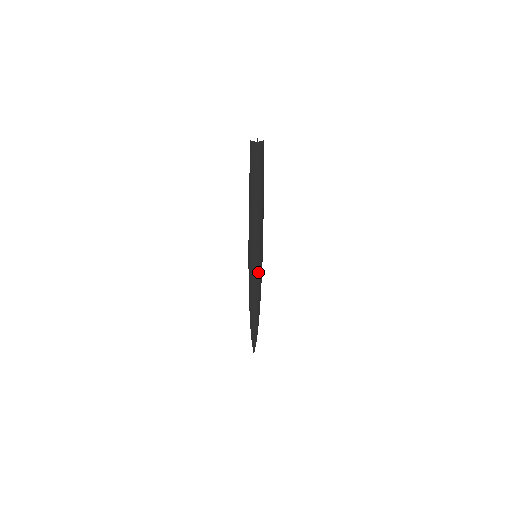
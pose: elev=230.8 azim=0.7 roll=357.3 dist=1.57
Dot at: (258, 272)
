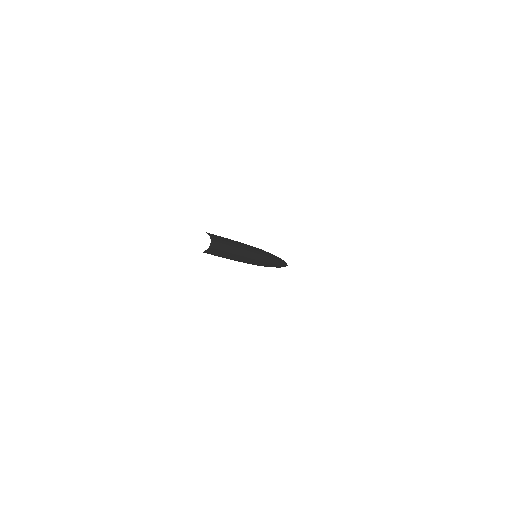
Dot at: (267, 258)
